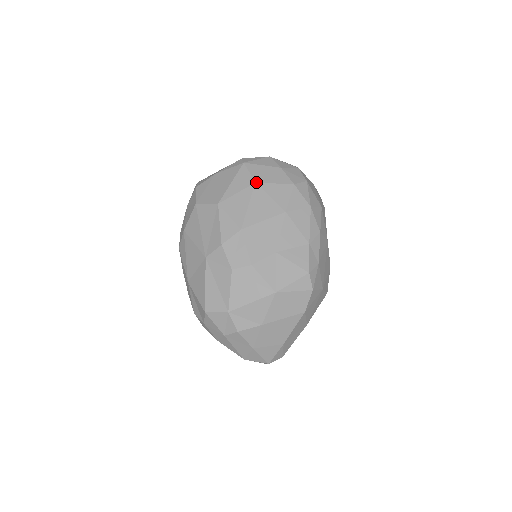
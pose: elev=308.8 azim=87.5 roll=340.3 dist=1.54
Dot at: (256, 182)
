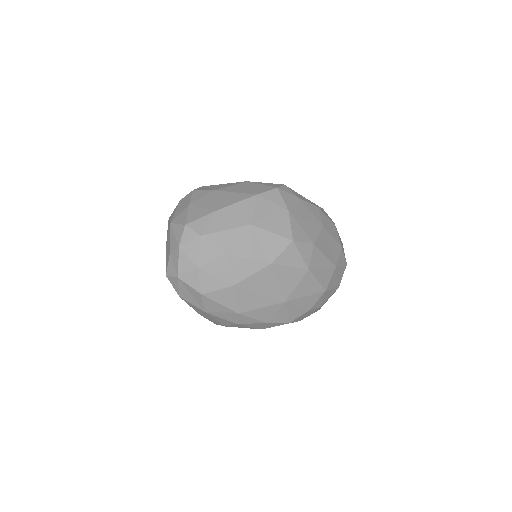
Dot at: occluded
